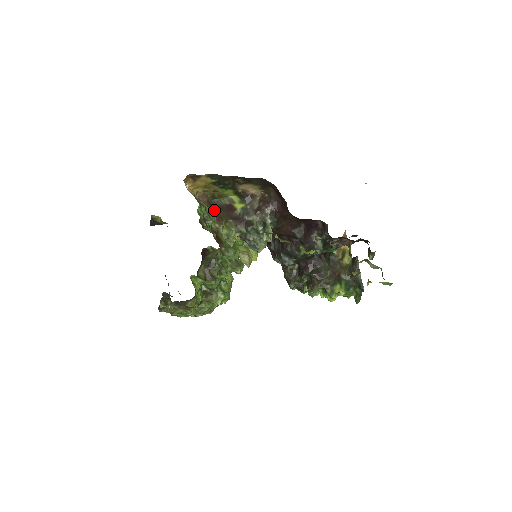
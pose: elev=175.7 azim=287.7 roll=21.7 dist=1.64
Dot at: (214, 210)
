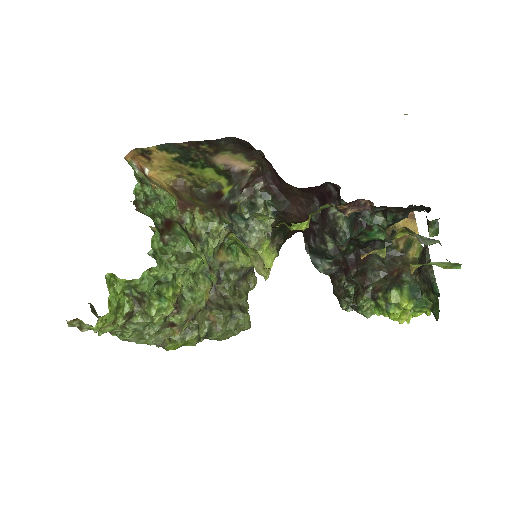
Dot at: (193, 200)
